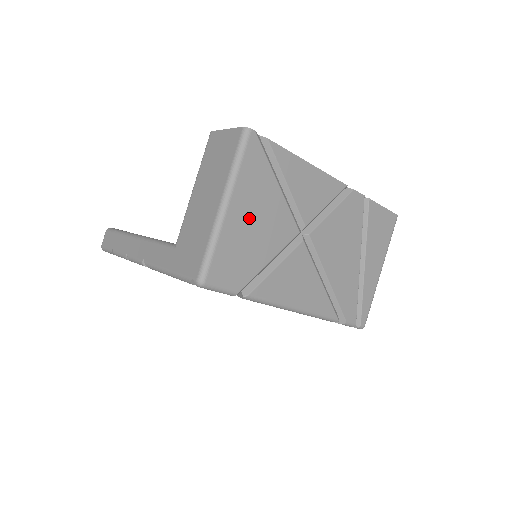
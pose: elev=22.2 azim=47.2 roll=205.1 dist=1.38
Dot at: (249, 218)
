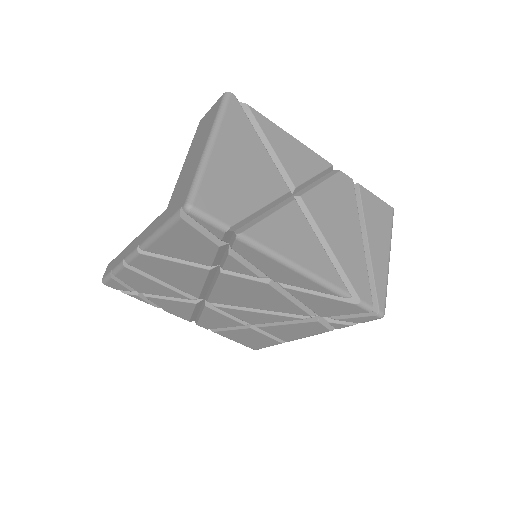
Dot at: (235, 162)
